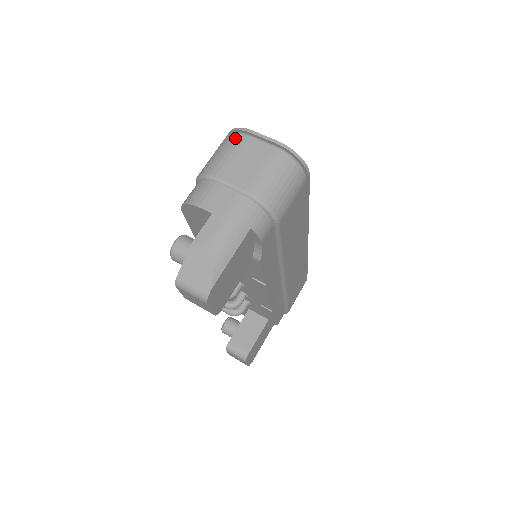
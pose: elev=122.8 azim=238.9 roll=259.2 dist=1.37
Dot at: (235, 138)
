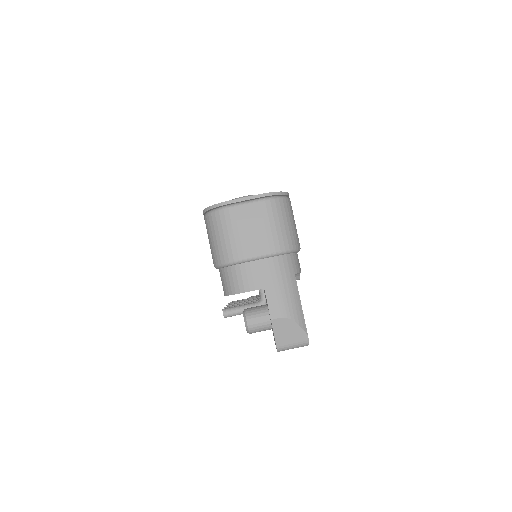
Dot at: (223, 216)
